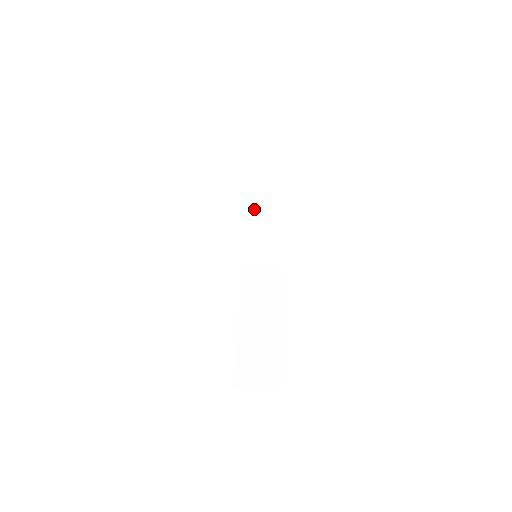
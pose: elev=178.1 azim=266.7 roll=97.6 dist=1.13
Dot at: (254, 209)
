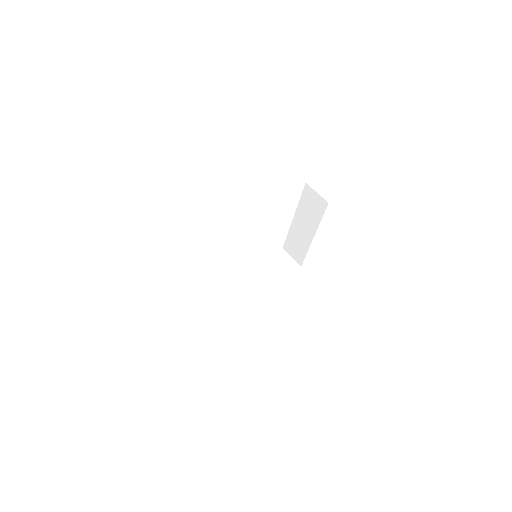
Dot at: occluded
